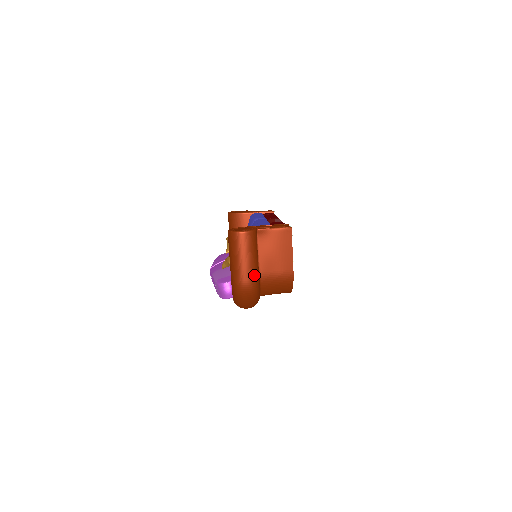
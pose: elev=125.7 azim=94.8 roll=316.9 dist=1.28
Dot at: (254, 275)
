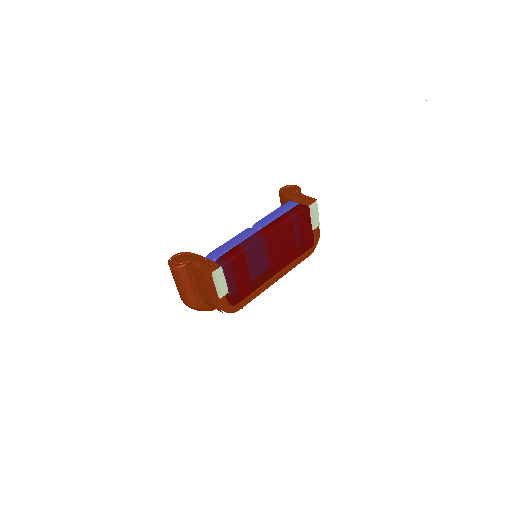
Dot at: (187, 298)
